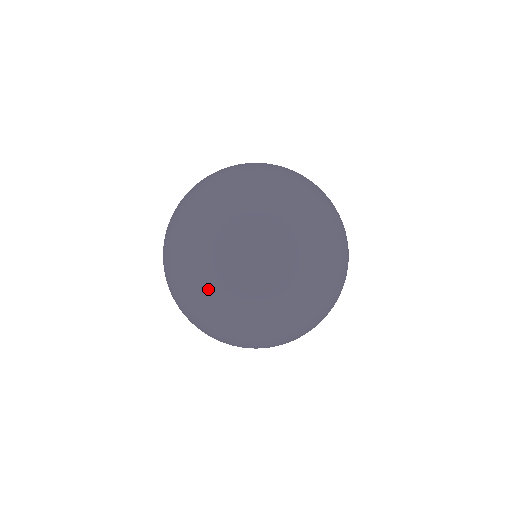
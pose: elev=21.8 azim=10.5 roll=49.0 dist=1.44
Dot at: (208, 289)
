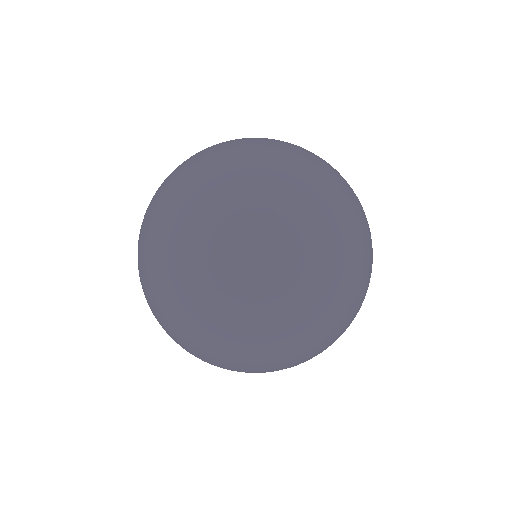
Dot at: occluded
